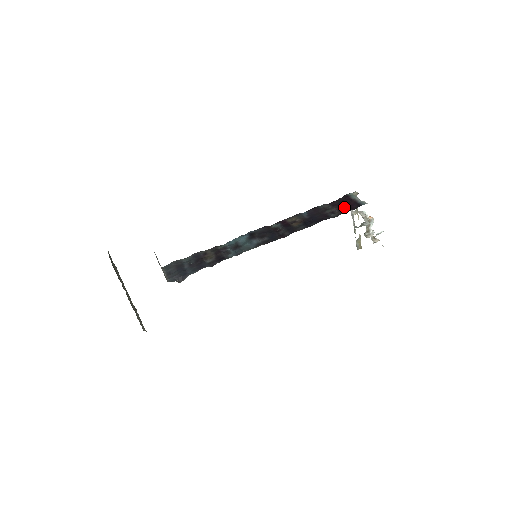
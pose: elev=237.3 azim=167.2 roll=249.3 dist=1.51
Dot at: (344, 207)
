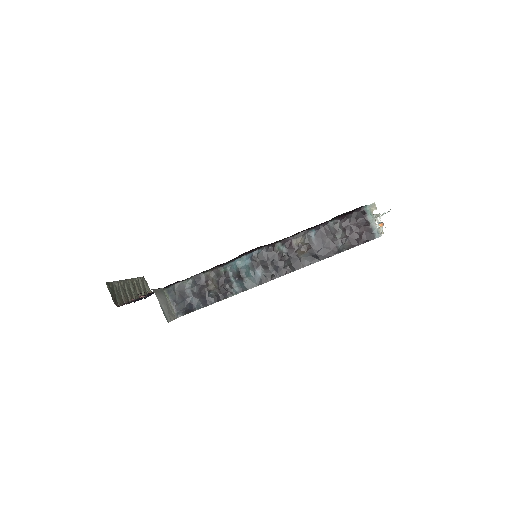
Dot at: (356, 236)
